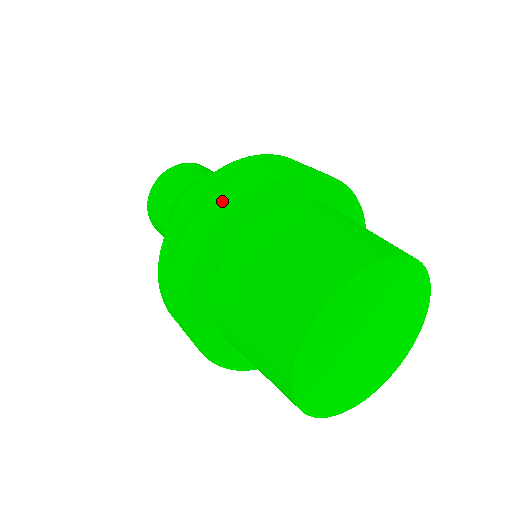
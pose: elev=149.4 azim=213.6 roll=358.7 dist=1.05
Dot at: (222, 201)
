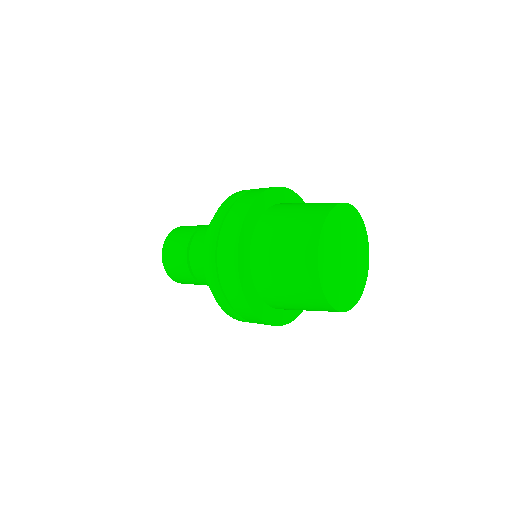
Dot at: (228, 253)
